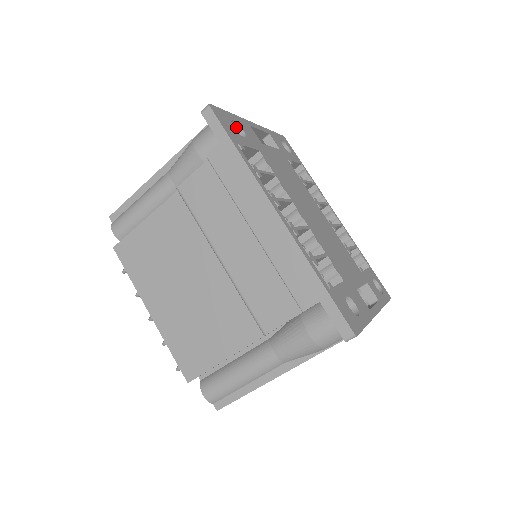
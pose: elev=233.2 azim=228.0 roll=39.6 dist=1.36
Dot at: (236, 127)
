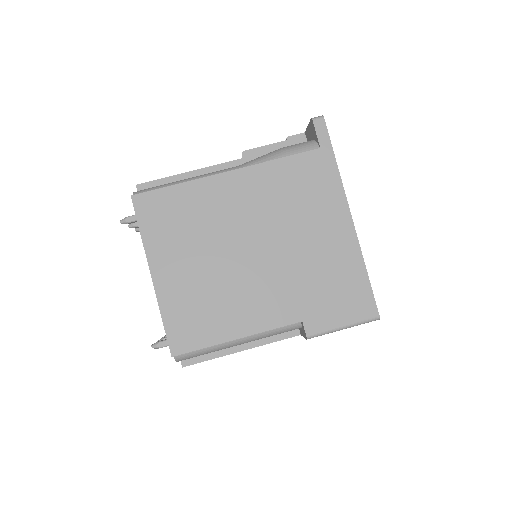
Dot at: occluded
